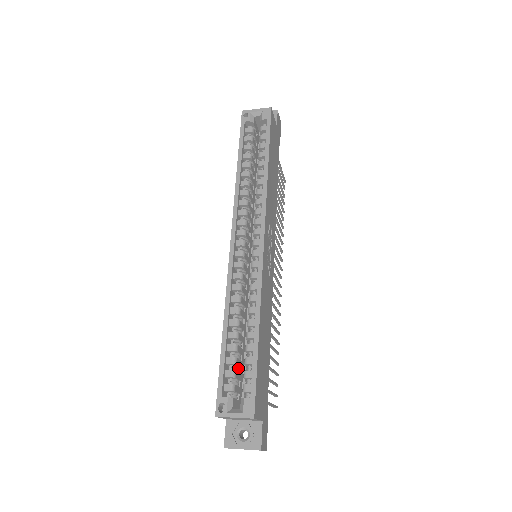
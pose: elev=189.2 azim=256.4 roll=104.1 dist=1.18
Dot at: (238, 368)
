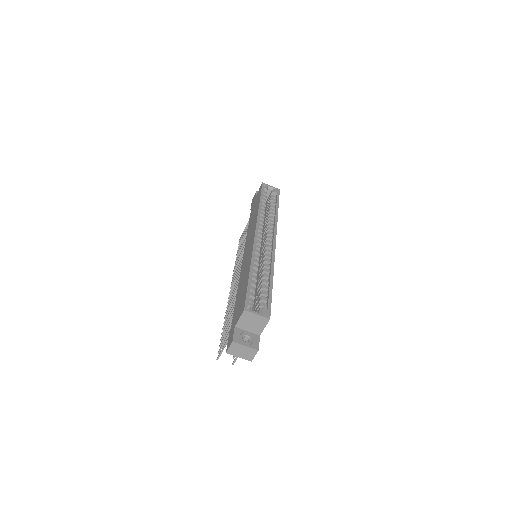
Dot at: occluded
